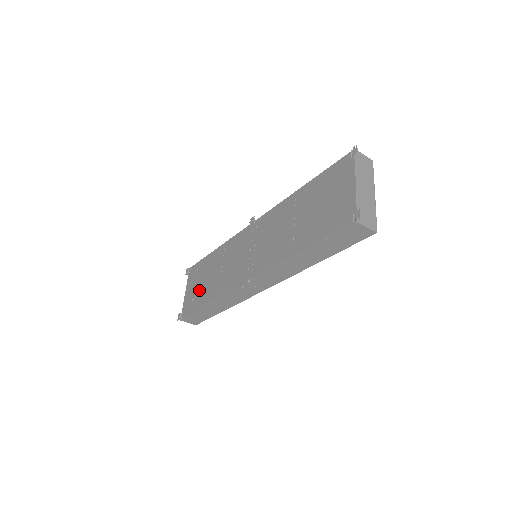
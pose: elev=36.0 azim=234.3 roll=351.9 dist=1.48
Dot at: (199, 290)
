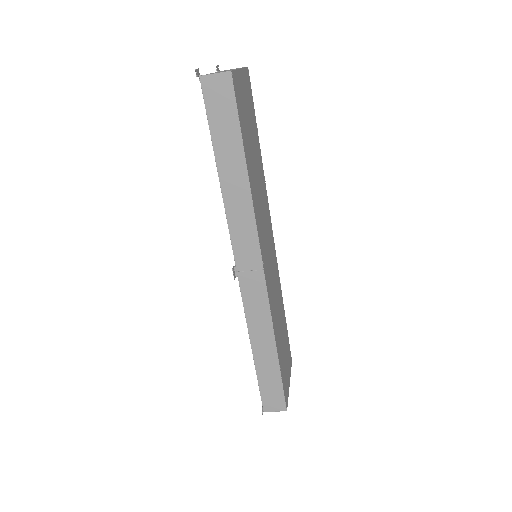
Dot at: occluded
